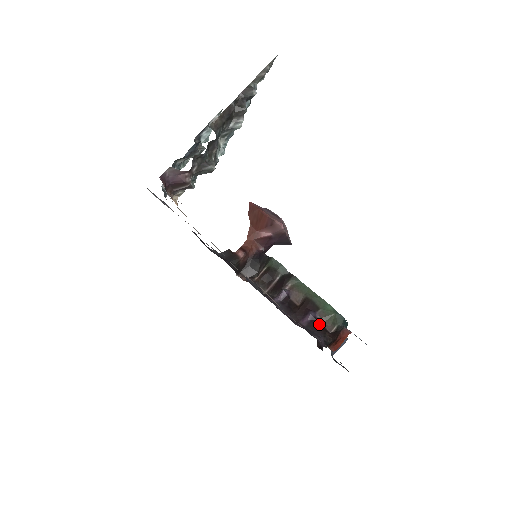
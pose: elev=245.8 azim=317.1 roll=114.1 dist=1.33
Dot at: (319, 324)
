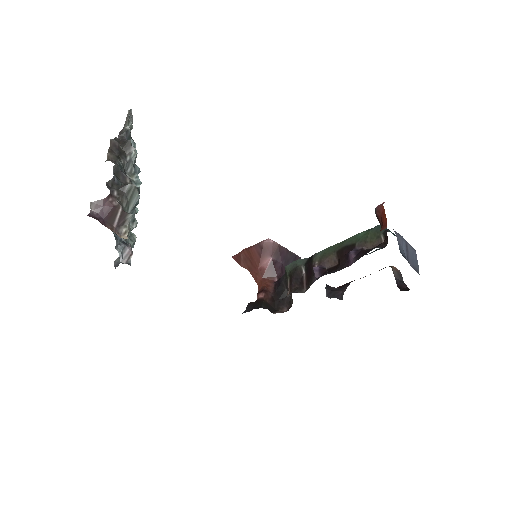
Dot at: (366, 250)
